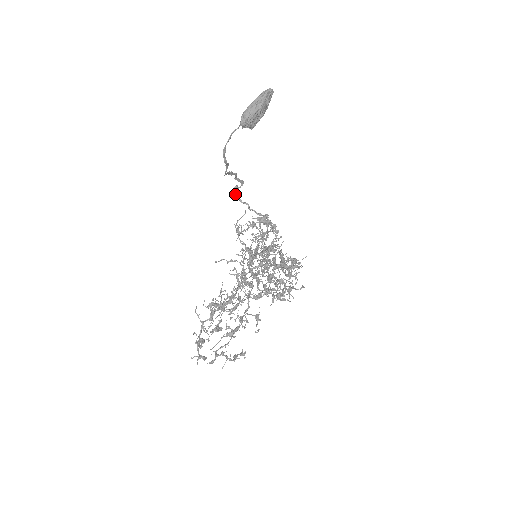
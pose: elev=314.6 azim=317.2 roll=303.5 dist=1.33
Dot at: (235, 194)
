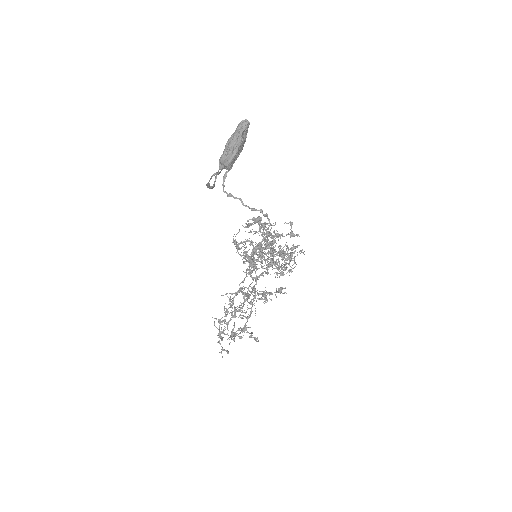
Dot at: (226, 193)
